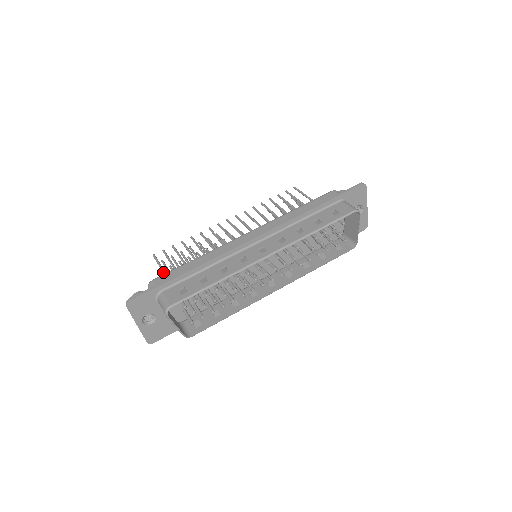
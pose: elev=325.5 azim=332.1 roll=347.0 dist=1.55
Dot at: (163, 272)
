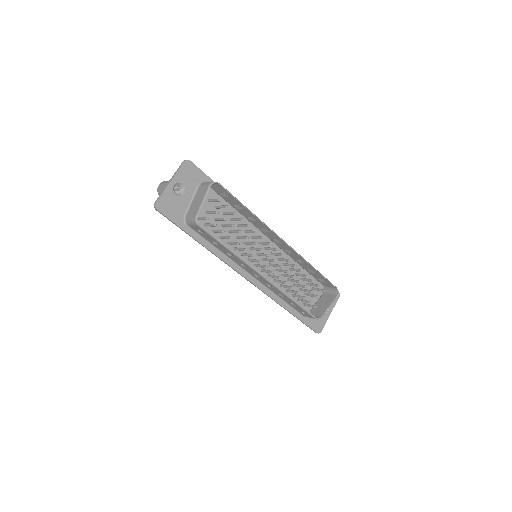
Dot at: occluded
